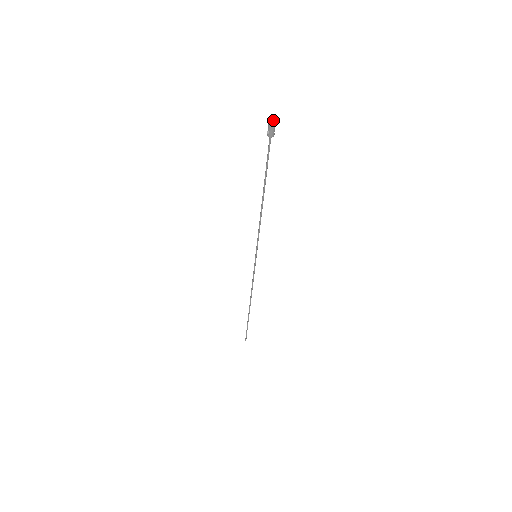
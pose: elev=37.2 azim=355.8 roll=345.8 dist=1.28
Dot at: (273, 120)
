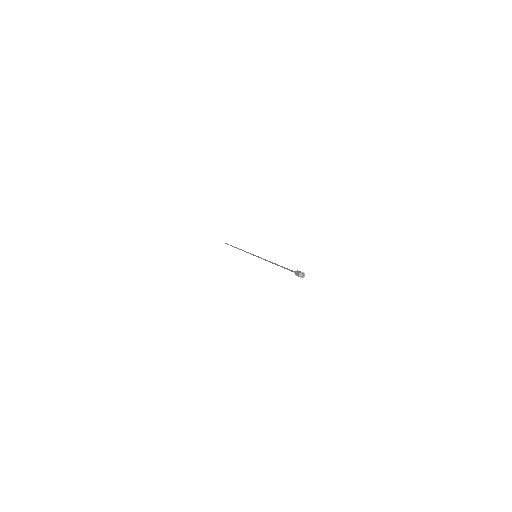
Dot at: (301, 274)
